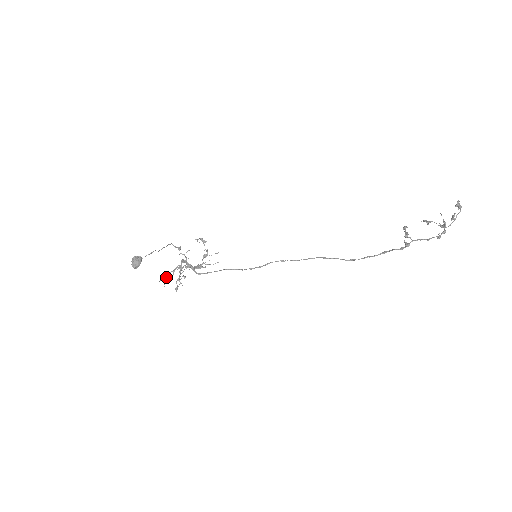
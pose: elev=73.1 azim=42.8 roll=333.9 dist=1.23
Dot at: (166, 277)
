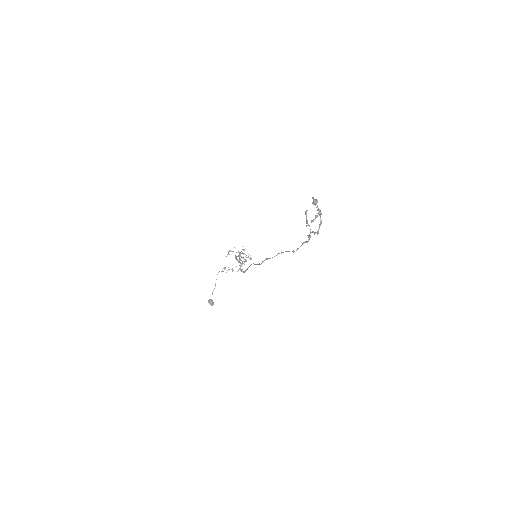
Dot at: (240, 260)
